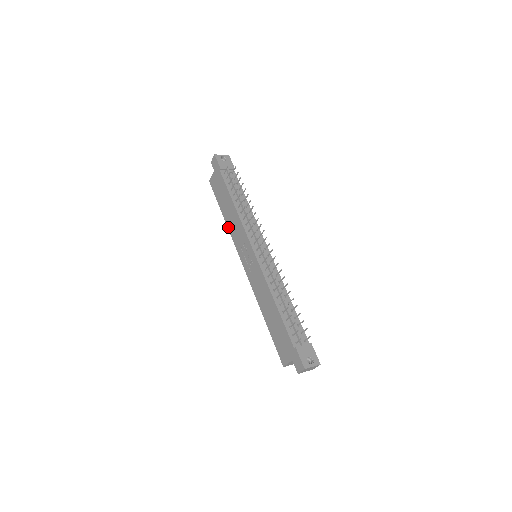
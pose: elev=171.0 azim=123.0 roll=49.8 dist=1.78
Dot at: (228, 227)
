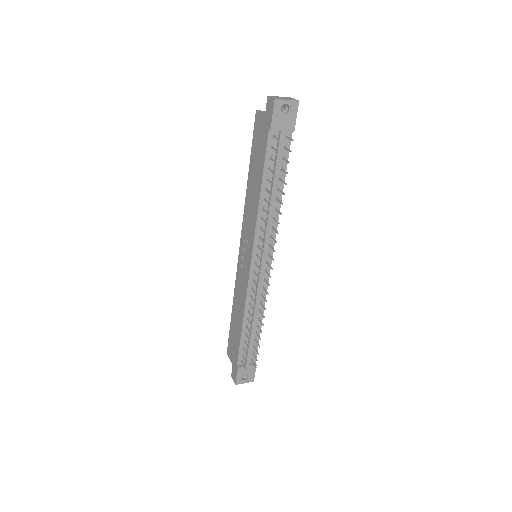
Dot at: (246, 196)
